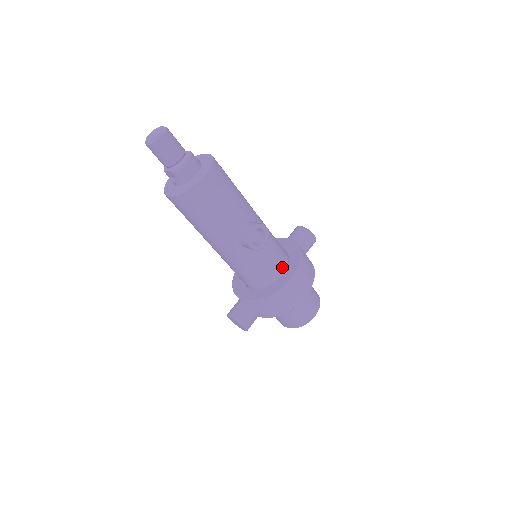
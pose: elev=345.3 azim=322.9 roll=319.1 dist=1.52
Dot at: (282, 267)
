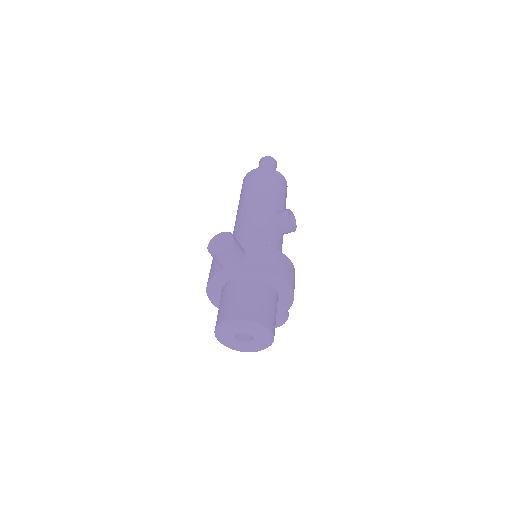
Dot at: occluded
